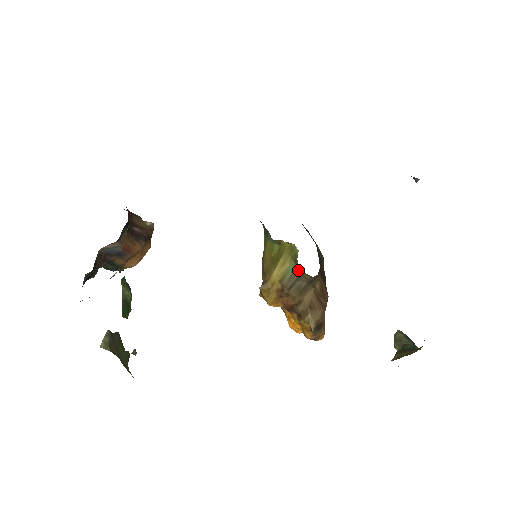
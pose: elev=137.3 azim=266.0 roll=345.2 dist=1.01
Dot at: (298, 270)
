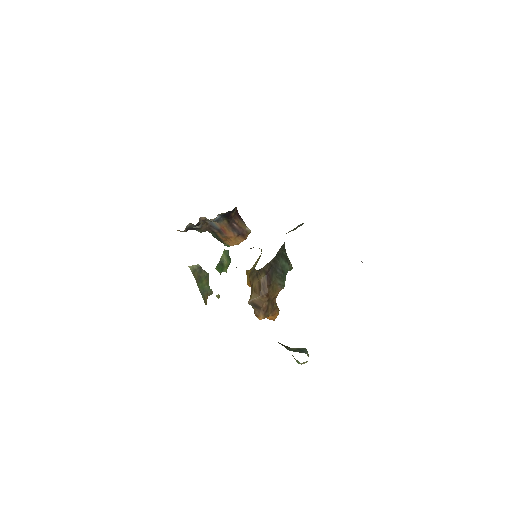
Dot at: (255, 265)
